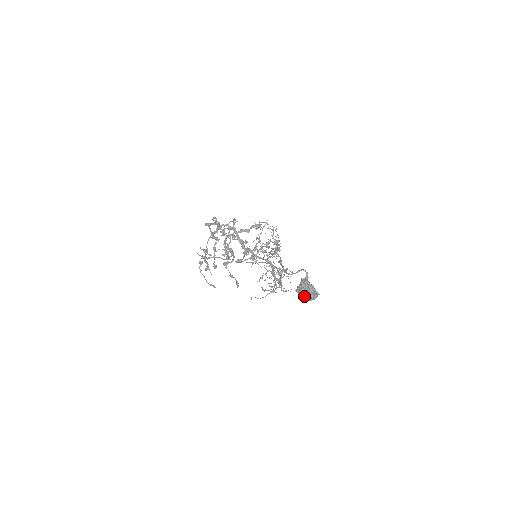
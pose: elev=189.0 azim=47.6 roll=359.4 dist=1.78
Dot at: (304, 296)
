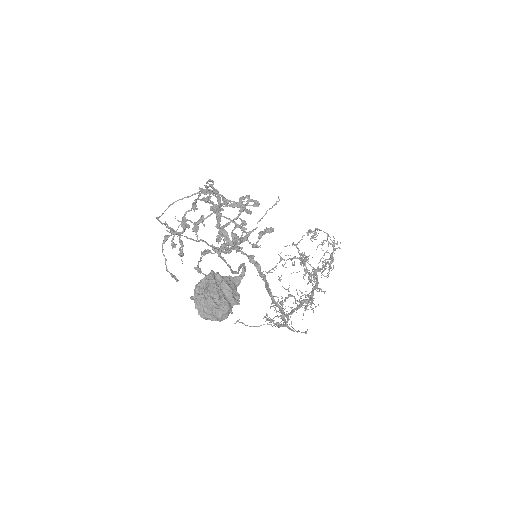
Dot at: (198, 304)
